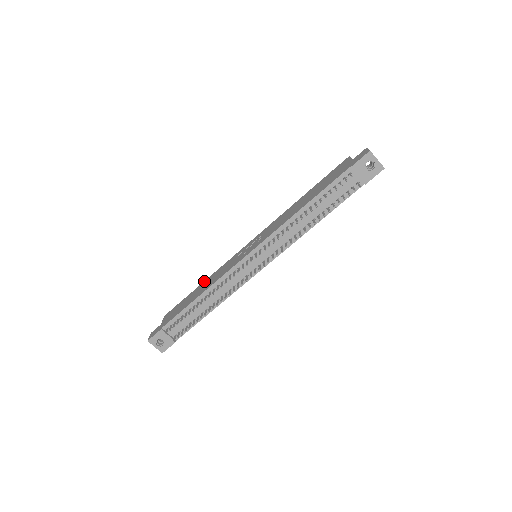
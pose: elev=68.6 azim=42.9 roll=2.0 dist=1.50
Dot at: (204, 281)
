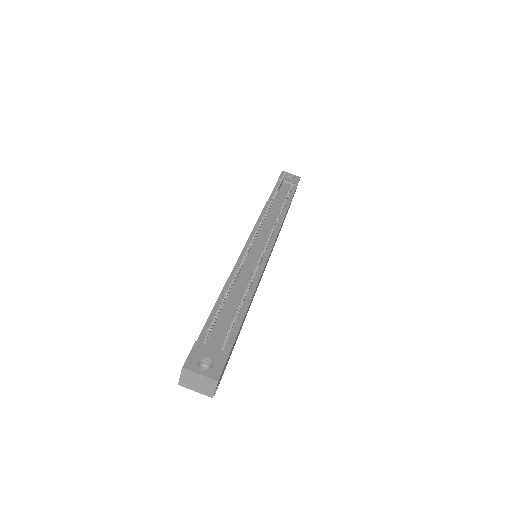
Dot at: occluded
